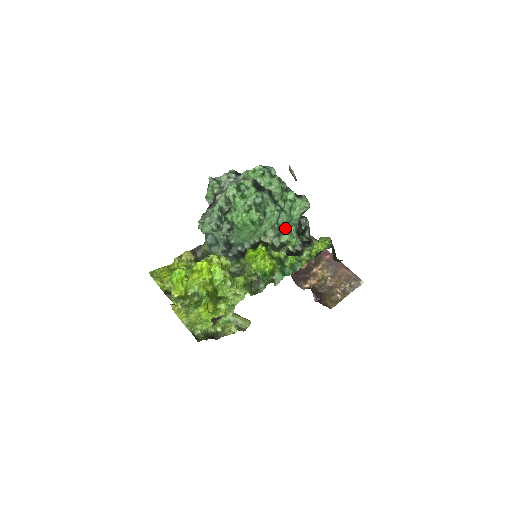
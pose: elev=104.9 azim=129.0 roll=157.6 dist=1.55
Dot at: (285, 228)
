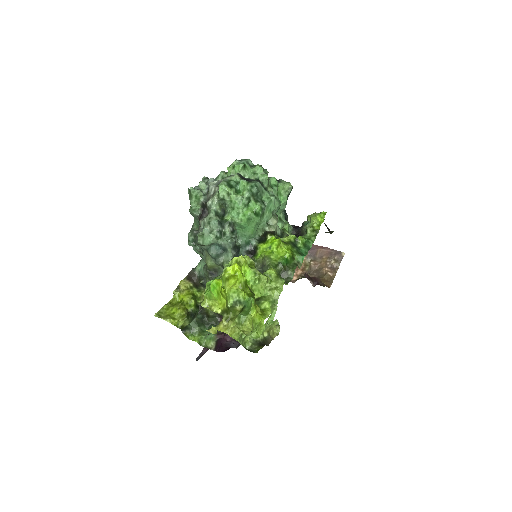
Dot at: occluded
